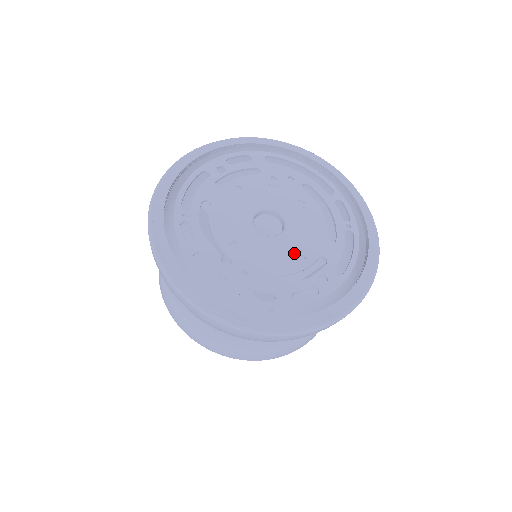
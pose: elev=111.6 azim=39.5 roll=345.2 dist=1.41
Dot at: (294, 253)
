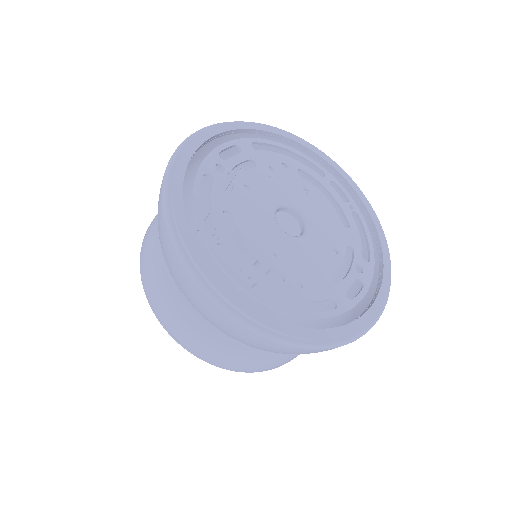
Dot at: (327, 249)
